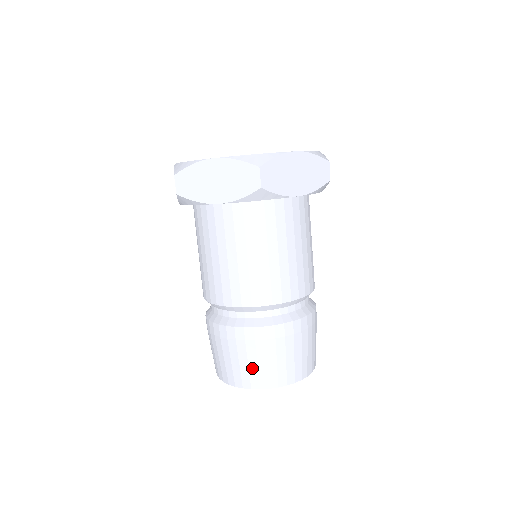
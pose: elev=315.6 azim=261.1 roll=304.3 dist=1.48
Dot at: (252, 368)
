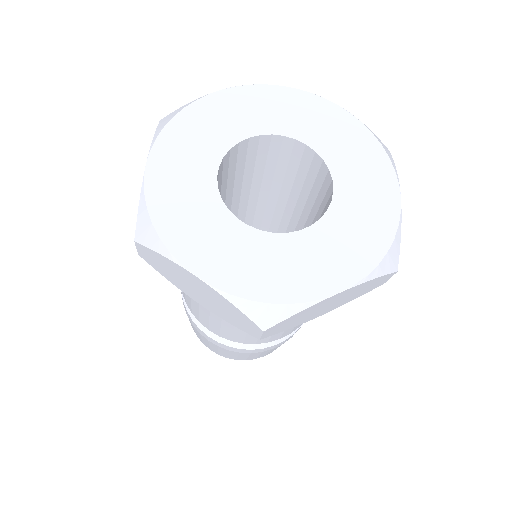
Dot at: occluded
